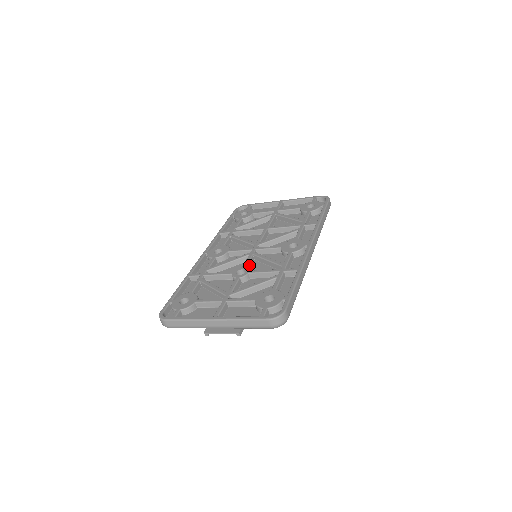
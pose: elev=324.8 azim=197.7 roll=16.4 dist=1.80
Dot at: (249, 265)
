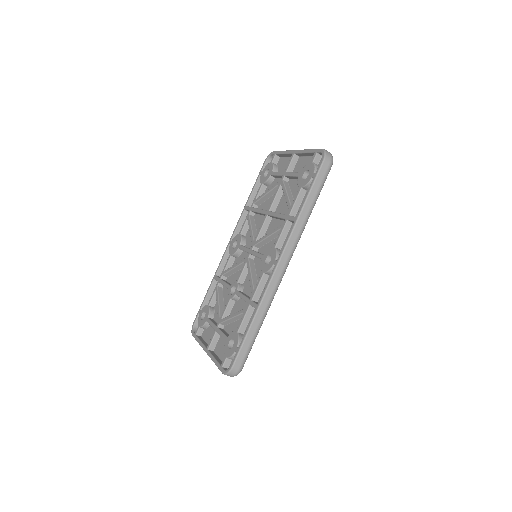
Dot at: (243, 276)
